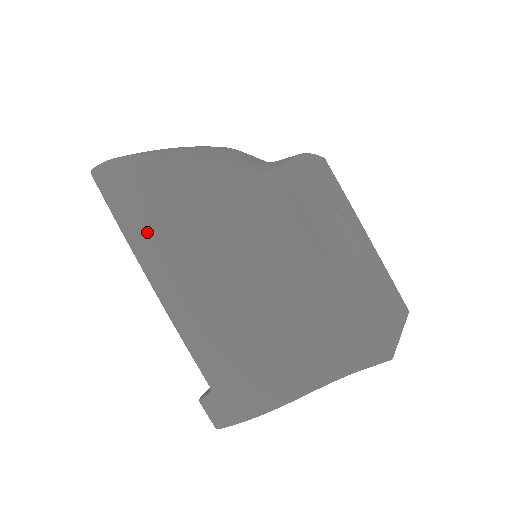
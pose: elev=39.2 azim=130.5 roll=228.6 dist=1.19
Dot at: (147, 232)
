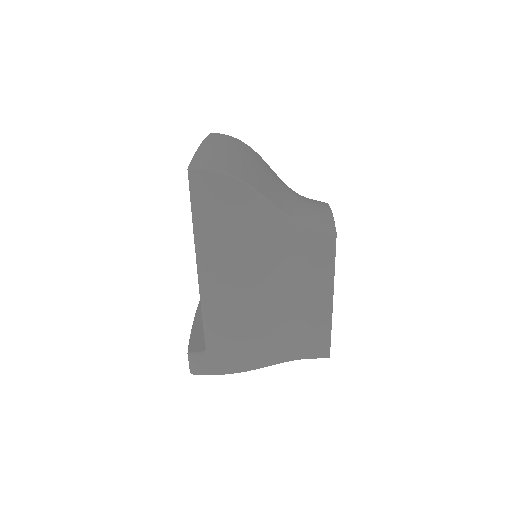
Dot at: (219, 237)
